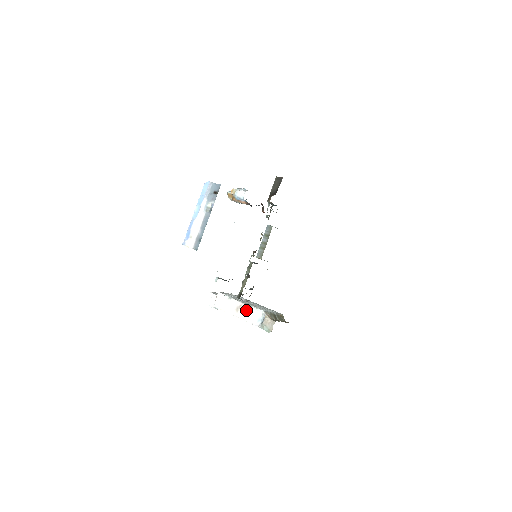
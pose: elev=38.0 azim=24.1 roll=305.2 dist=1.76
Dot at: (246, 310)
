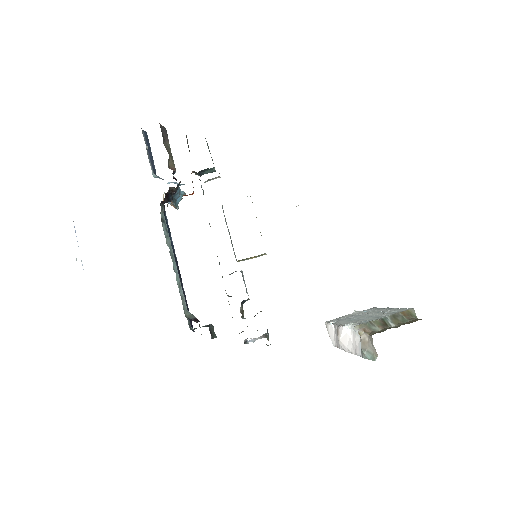
Dot at: (344, 335)
